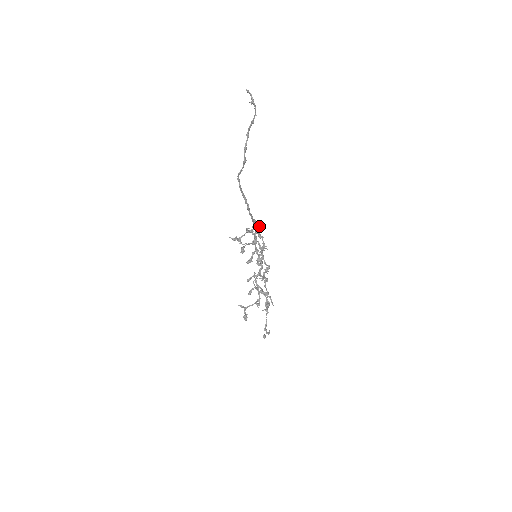
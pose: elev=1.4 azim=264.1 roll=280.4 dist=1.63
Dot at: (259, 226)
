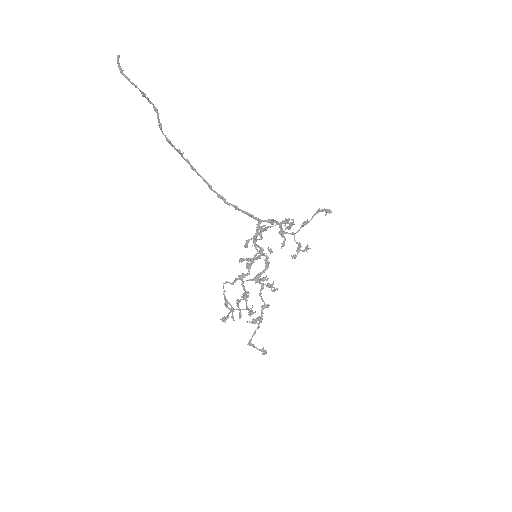
Dot at: (270, 221)
